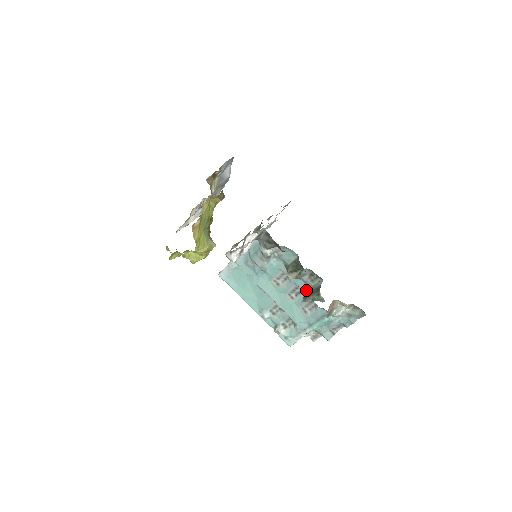
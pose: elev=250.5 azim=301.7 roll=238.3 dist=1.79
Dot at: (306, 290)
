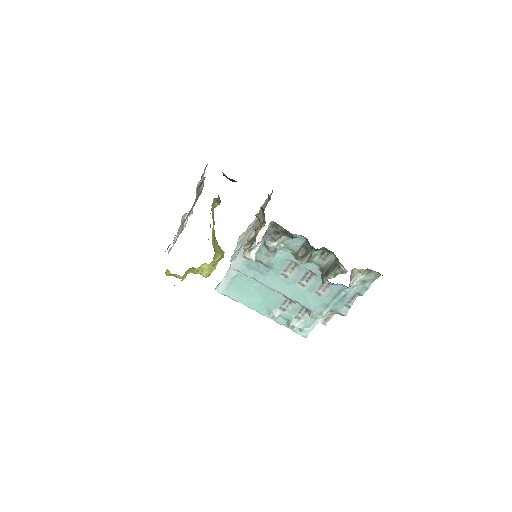
Dot at: (318, 271)
